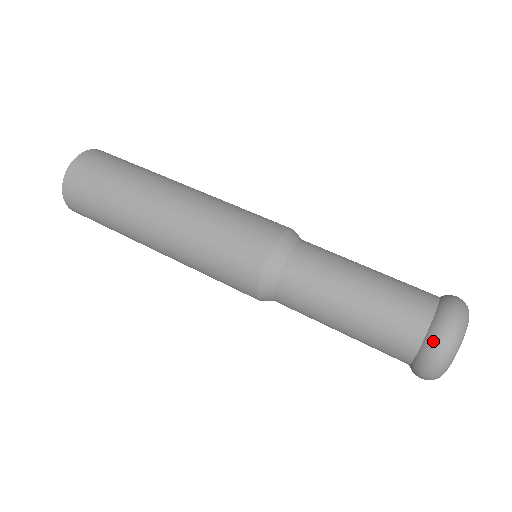
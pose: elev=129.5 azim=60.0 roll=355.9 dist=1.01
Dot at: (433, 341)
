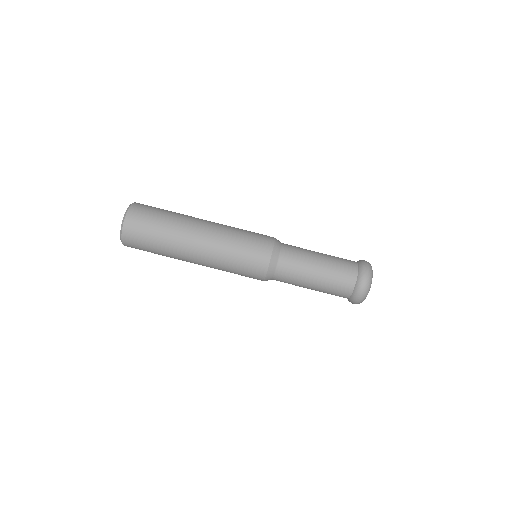
Dot at: occluded
